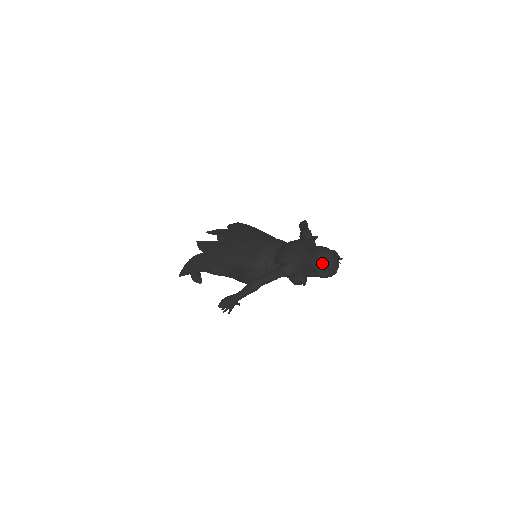
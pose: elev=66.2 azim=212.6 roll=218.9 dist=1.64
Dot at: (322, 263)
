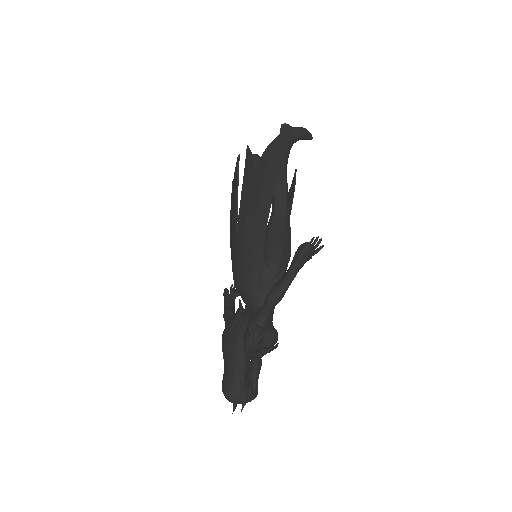
Dot at: occluded
